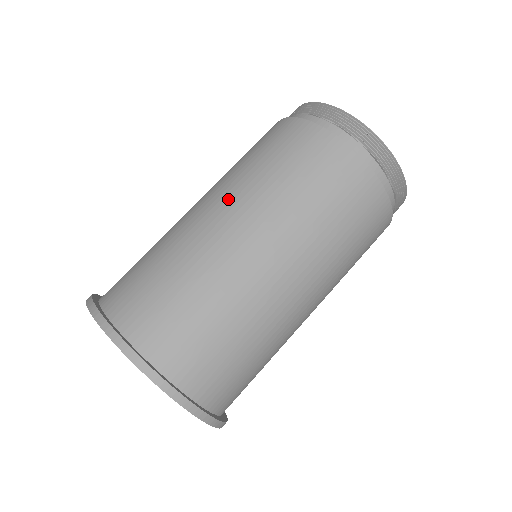
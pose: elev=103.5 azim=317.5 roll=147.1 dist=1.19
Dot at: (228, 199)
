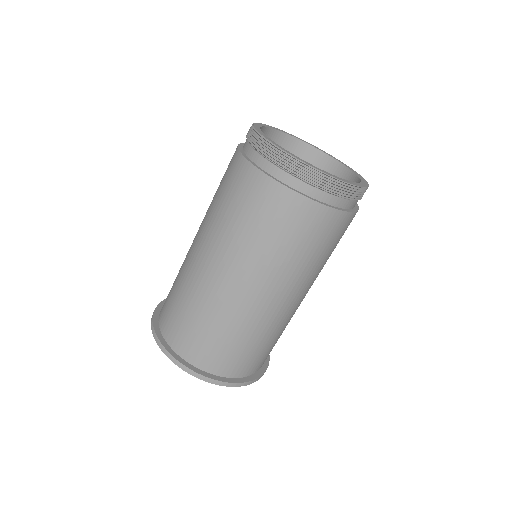
Dot at: (200, 227)
